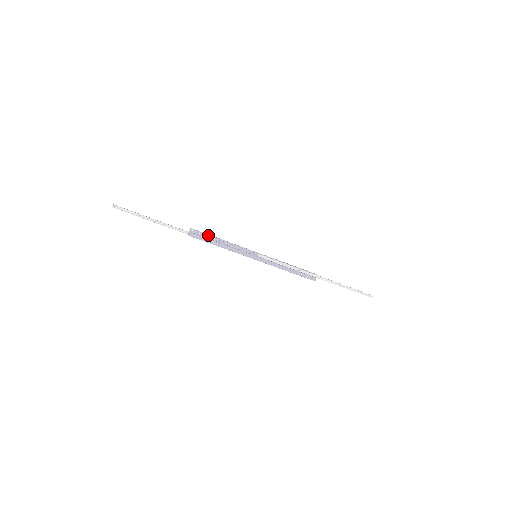
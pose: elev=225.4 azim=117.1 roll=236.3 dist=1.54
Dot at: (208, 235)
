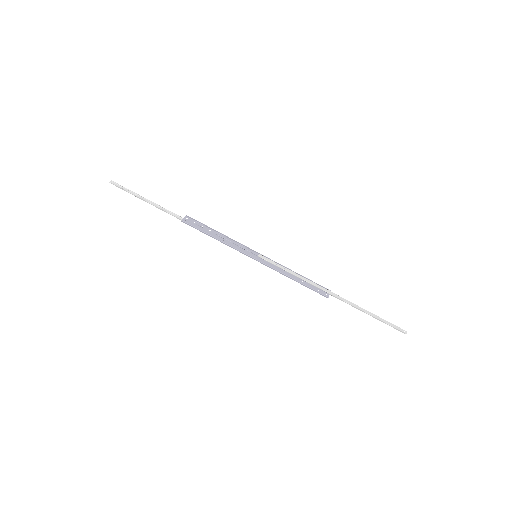
Dot at: (204, 226)
